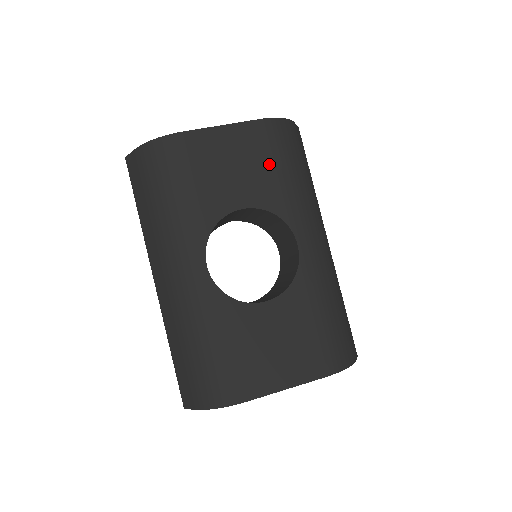
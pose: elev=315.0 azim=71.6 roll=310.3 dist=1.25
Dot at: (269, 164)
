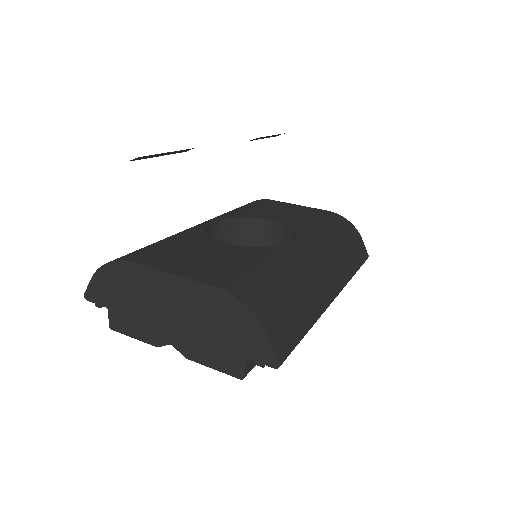
Dot at: (314, 219)
